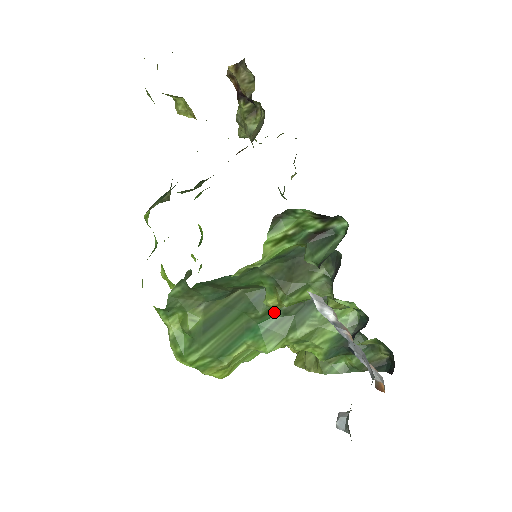
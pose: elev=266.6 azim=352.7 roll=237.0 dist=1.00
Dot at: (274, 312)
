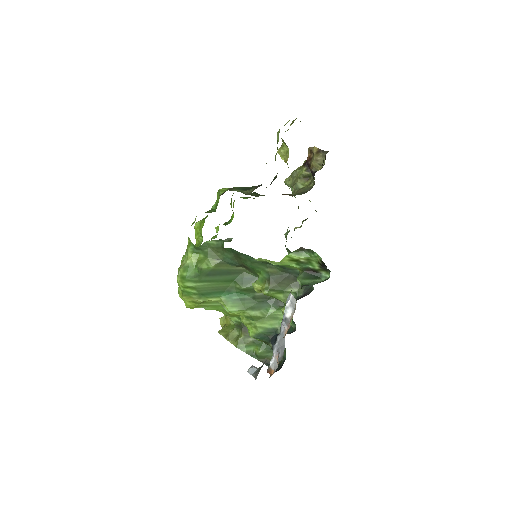
Dot at: (249, 293)
